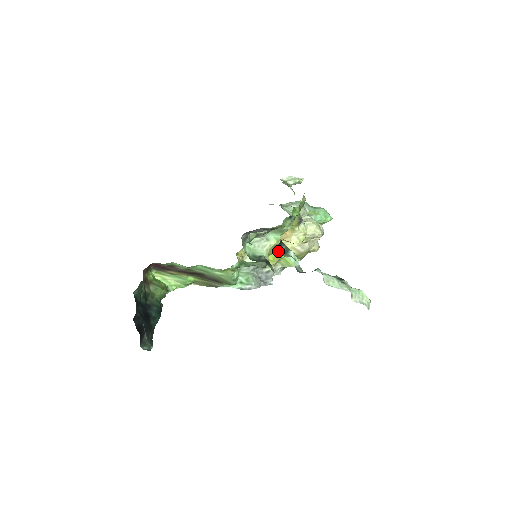
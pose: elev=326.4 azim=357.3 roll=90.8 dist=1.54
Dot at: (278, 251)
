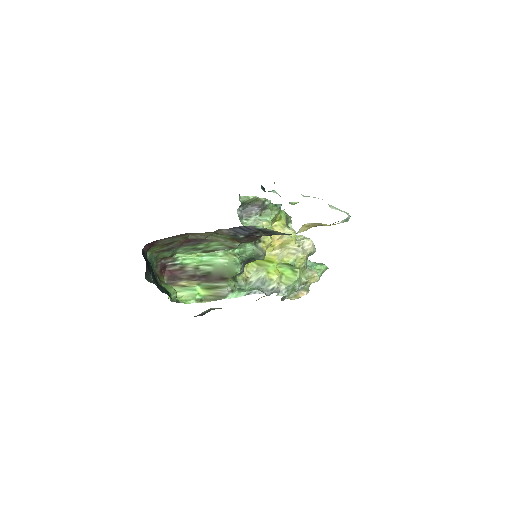
Dot at: occluded
